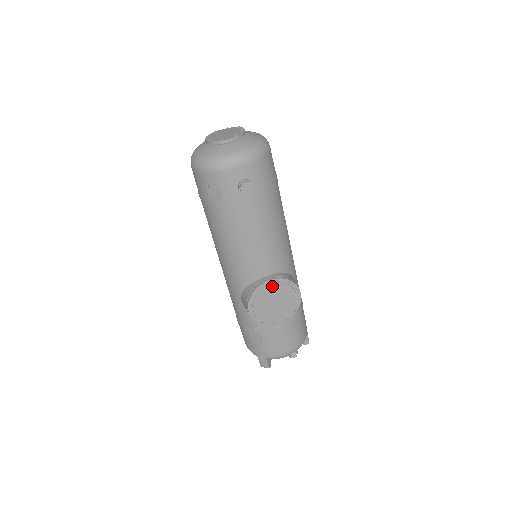
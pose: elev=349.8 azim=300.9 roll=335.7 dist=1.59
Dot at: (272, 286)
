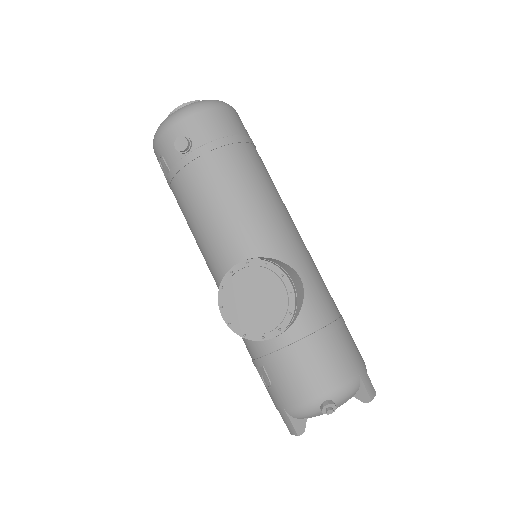
Dot at: (243, 272)
